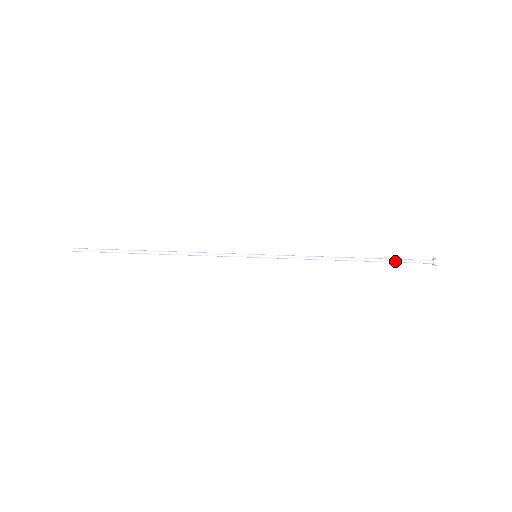
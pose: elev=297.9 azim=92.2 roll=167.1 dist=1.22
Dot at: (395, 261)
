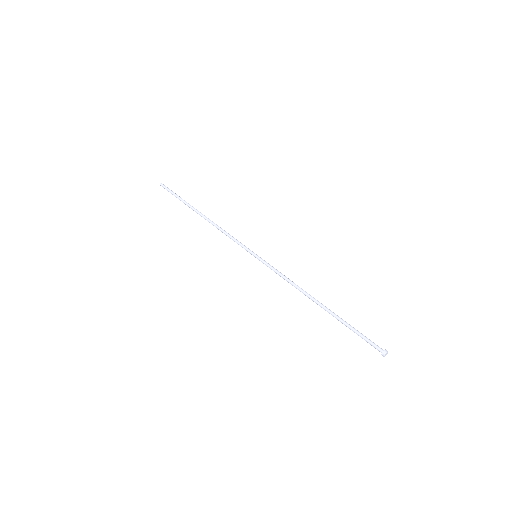
Dot at: (351, 329)
